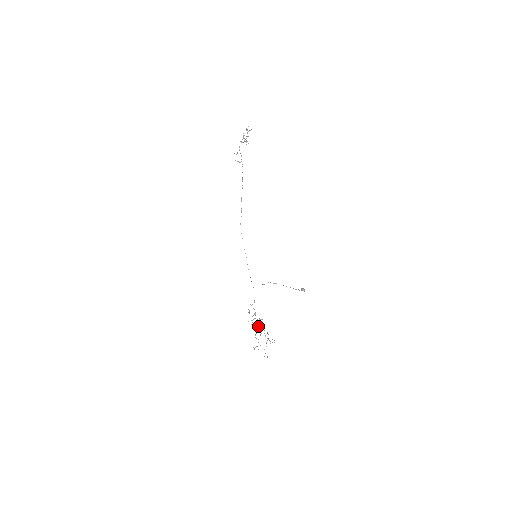
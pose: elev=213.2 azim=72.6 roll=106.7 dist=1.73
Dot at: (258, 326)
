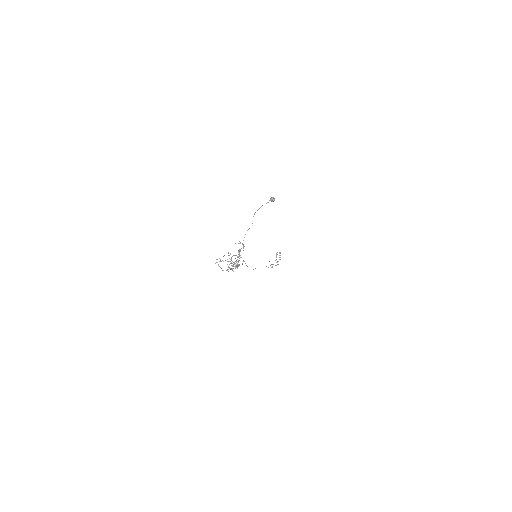
Dot at: occluded
